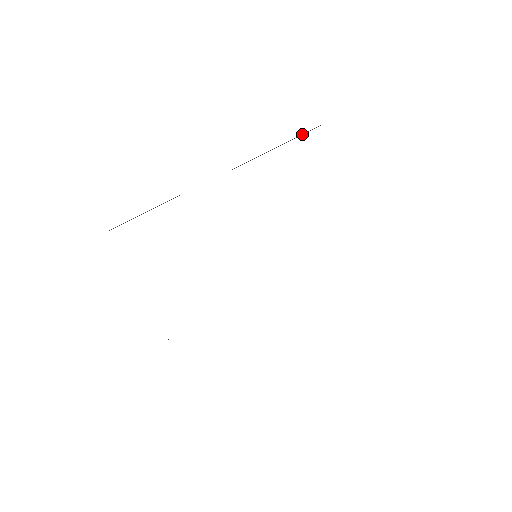
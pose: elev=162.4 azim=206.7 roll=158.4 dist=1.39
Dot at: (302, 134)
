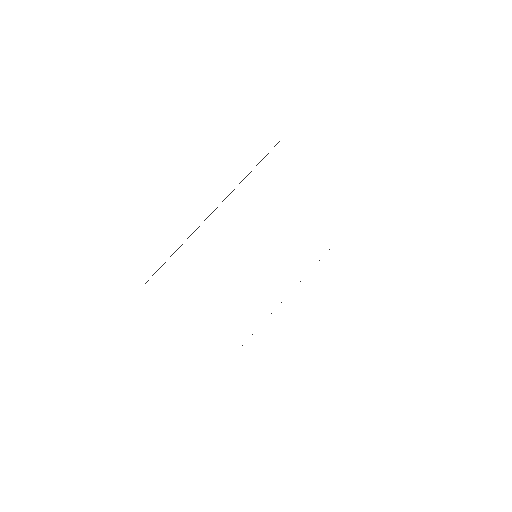
Dot at: occluded
